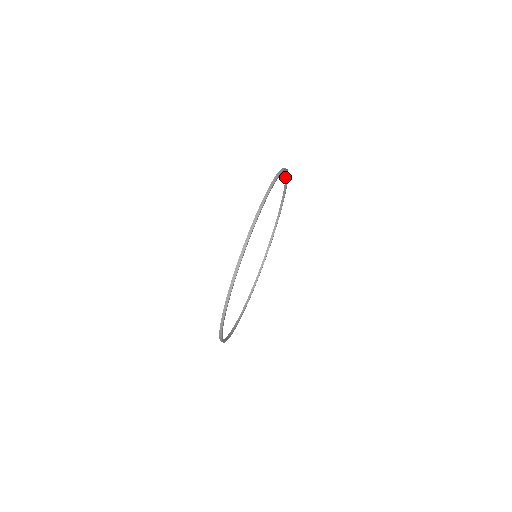
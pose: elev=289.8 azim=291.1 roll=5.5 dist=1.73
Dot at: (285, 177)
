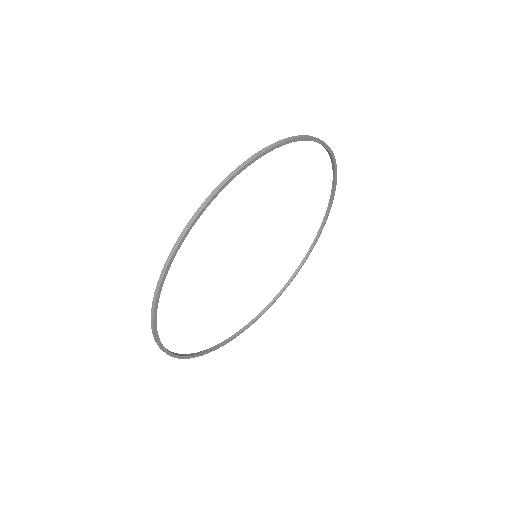
Dot at: (331, 192)
